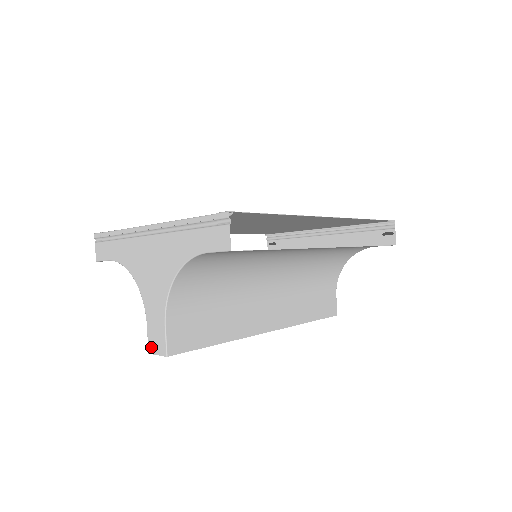
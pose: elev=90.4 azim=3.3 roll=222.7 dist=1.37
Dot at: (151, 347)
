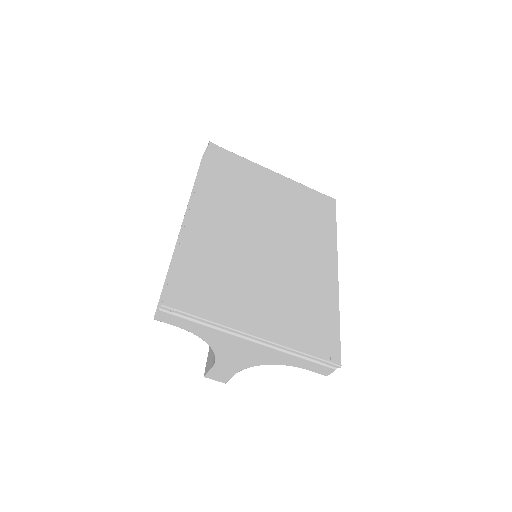
Dot at: (210, 377)
